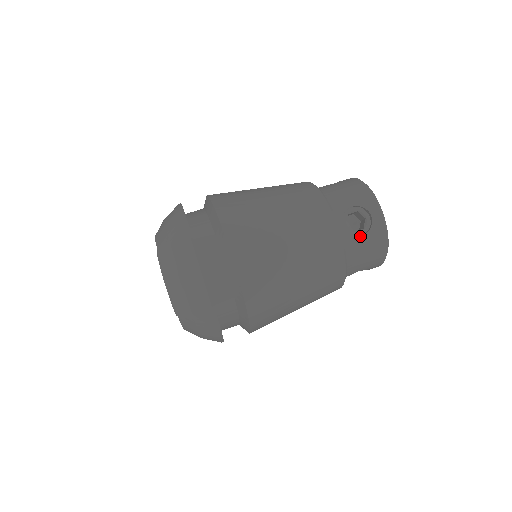
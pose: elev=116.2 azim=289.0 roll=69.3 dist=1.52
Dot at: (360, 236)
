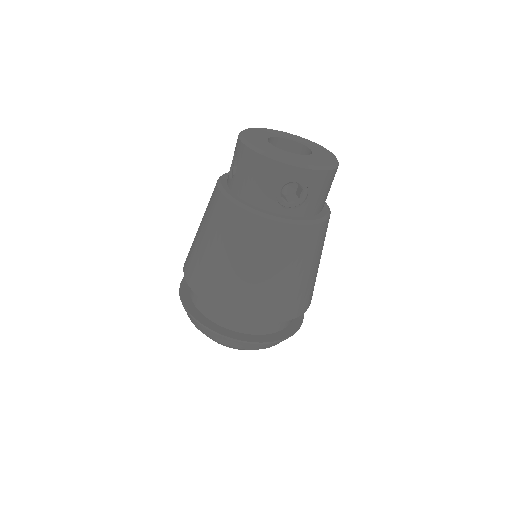
Dot at: (307, 198)
